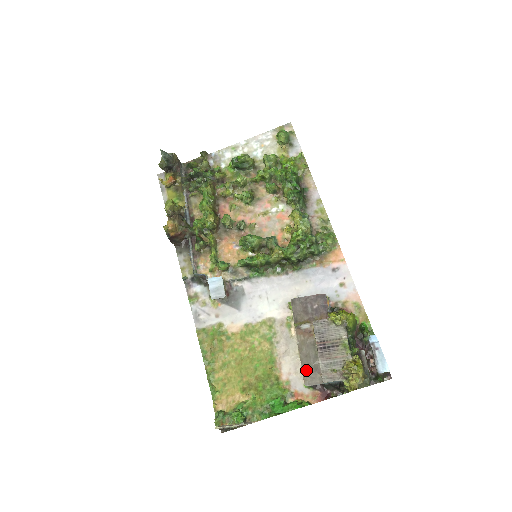
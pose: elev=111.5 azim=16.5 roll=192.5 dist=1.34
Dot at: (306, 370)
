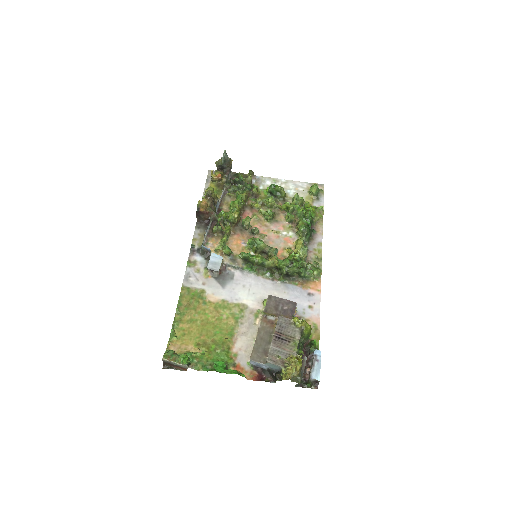
Dot at: (256, 348)
